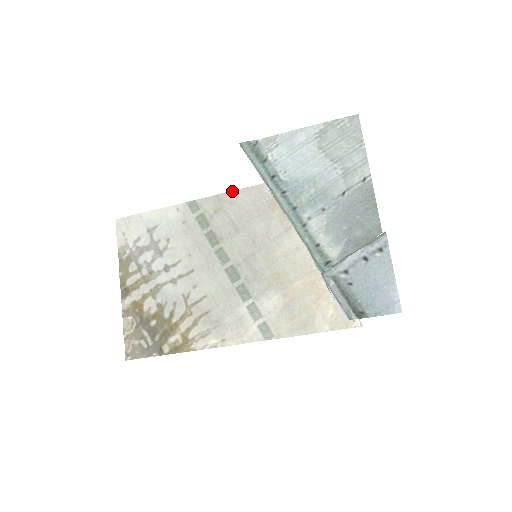
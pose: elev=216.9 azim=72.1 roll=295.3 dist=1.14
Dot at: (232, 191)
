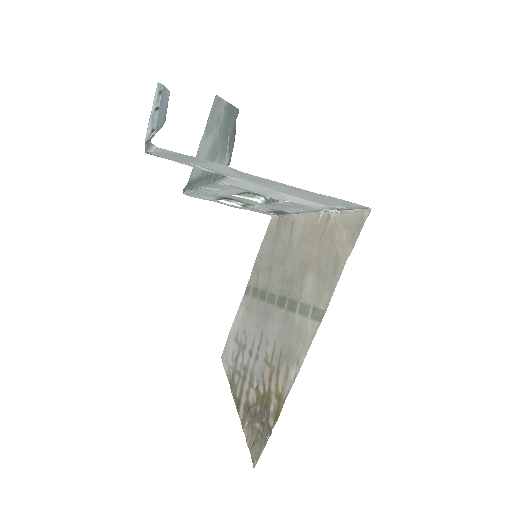
Dot at: (259, 251)
